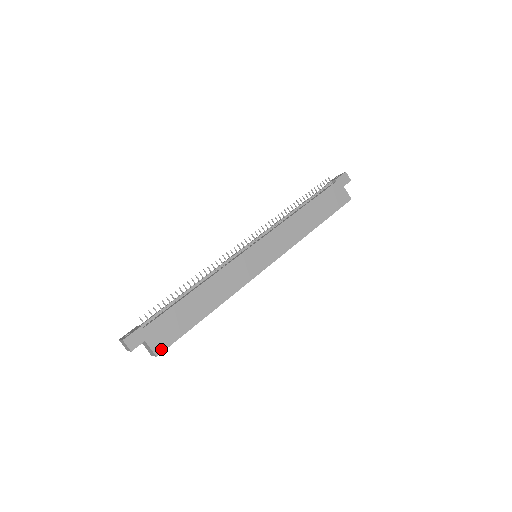
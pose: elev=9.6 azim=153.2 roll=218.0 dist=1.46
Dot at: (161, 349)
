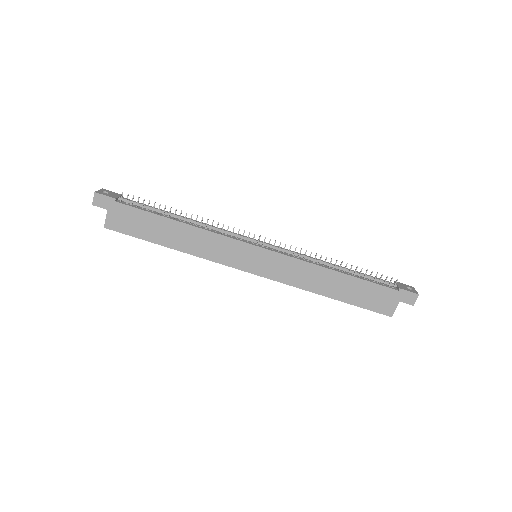
Dot at: (112, 227)
